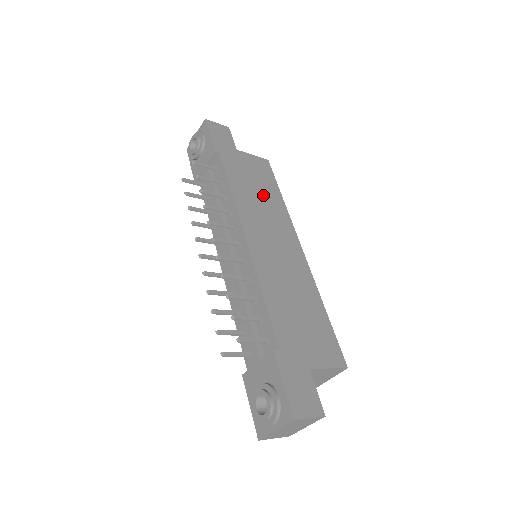
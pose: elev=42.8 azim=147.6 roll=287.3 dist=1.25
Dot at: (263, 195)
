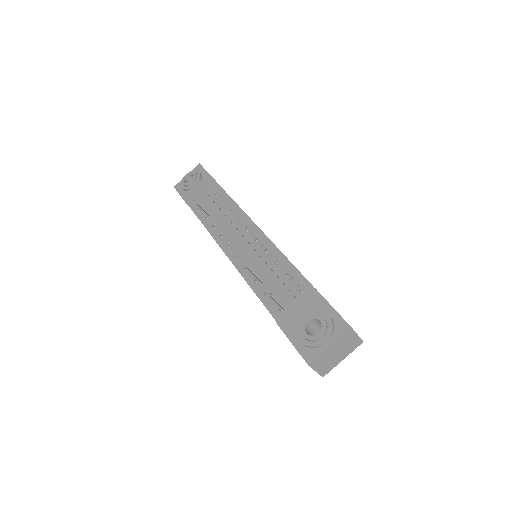
Dot at: occluded
